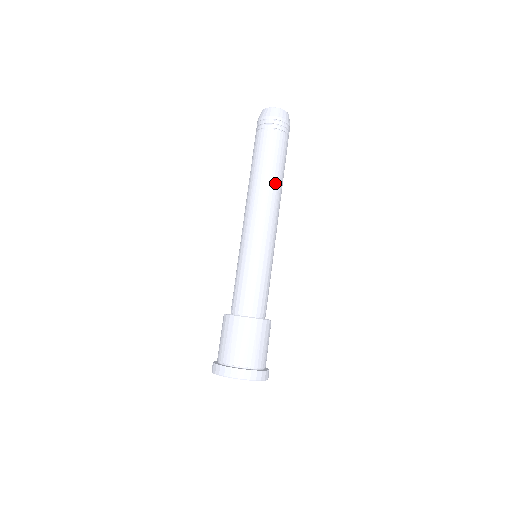
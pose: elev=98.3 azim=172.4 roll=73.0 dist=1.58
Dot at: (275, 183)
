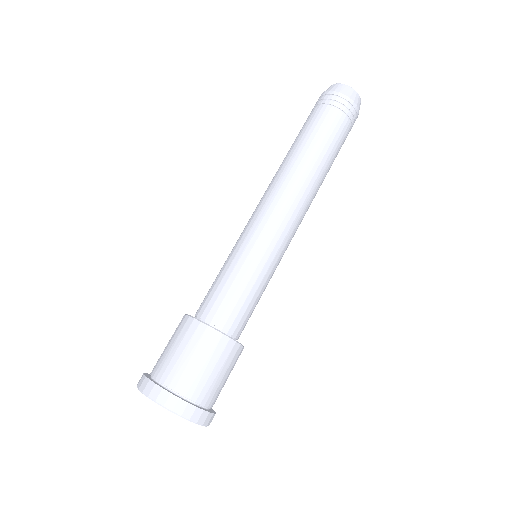
Dot at: (321, 184)
